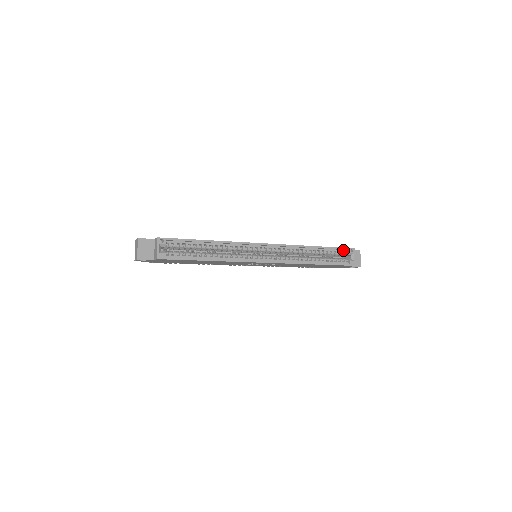
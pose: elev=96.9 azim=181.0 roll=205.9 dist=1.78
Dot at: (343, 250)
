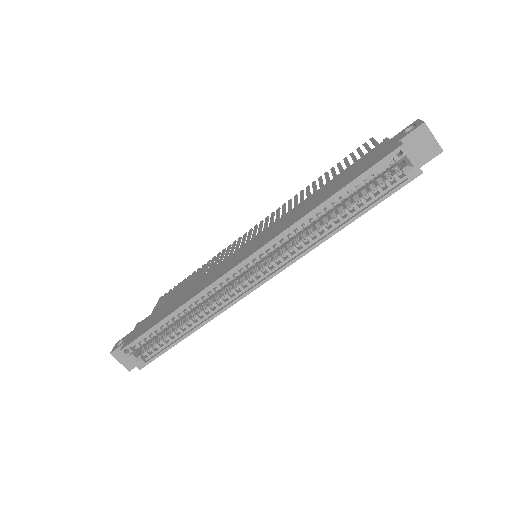
Dot at: (381, 164)
